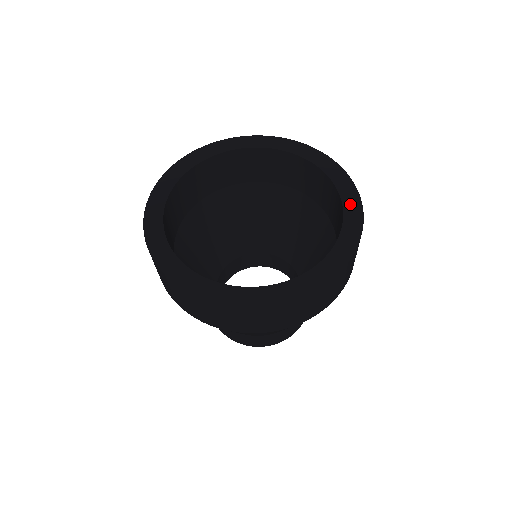
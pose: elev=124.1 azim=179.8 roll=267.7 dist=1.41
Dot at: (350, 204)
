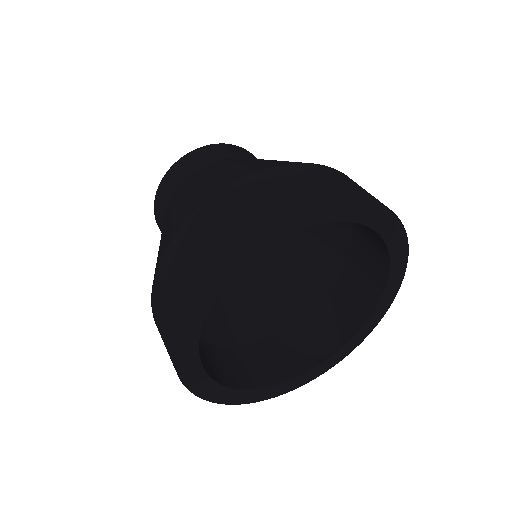
Dot at: (362, 334)
